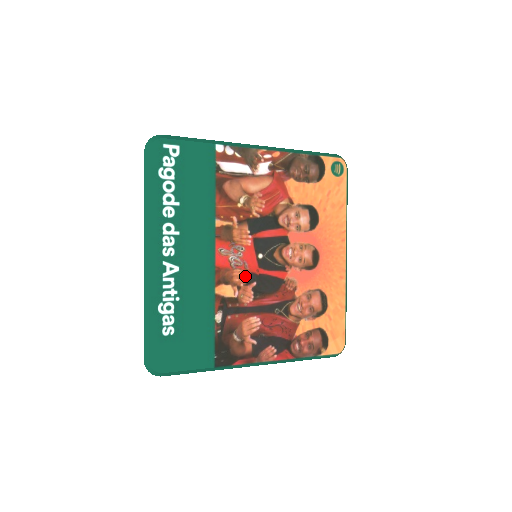
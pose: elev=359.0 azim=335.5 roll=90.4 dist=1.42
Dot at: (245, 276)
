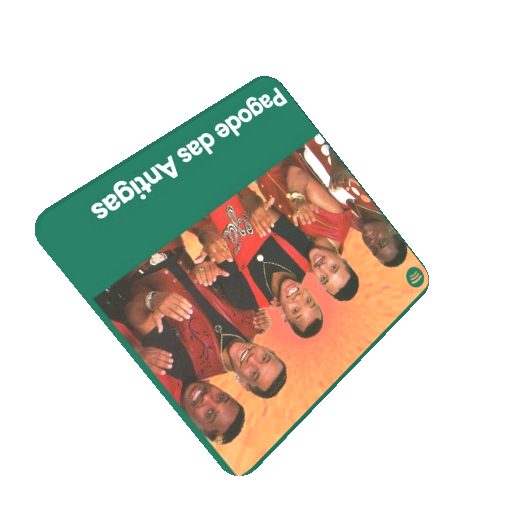
Dot at: (226, 256)
